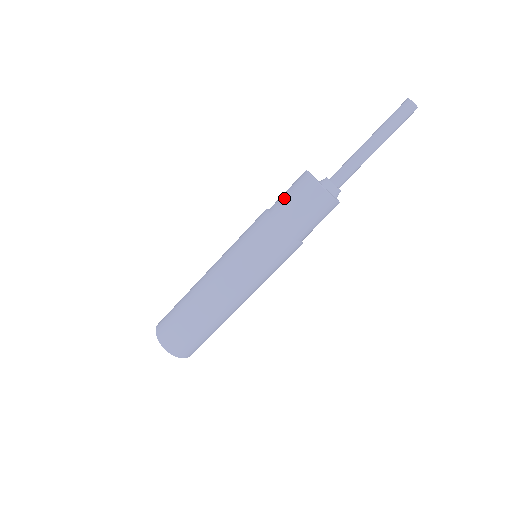
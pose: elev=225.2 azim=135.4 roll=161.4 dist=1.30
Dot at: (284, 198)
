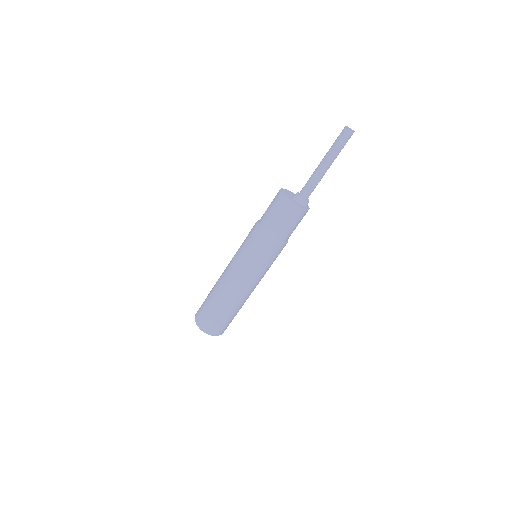
Dot at: (266, 210)
